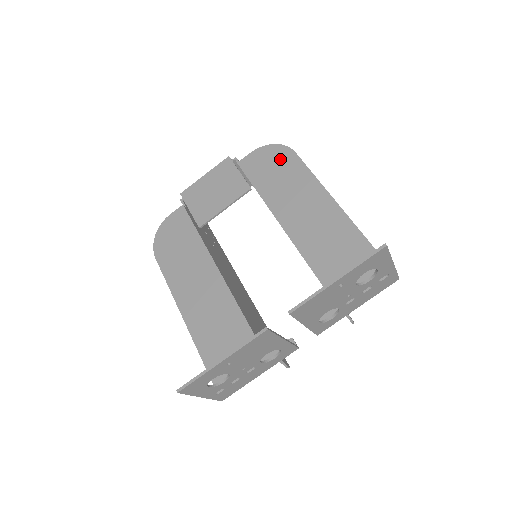
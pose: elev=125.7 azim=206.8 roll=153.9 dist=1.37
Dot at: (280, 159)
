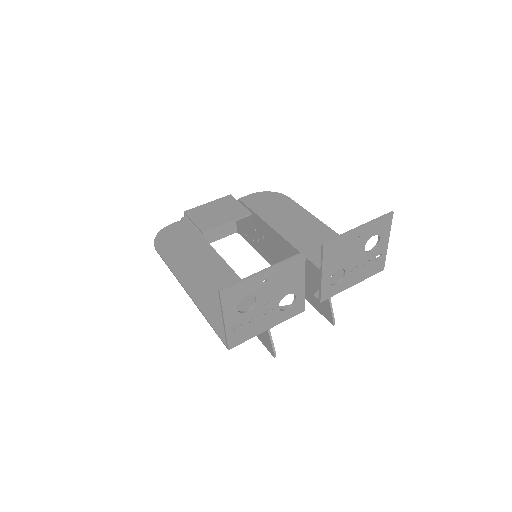
Dot at: (276, 199)
